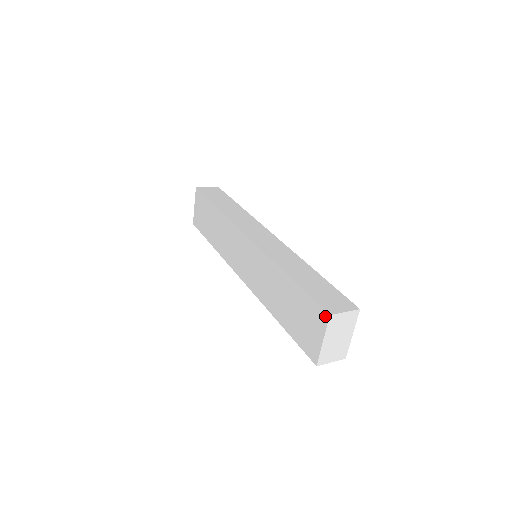
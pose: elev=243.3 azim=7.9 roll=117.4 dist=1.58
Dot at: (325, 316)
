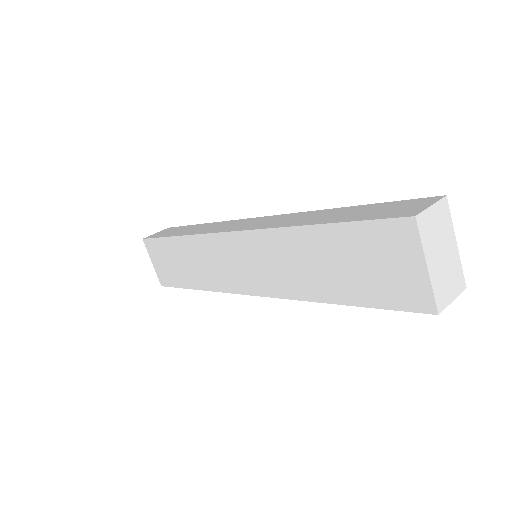
Dot at: (408, 225)
